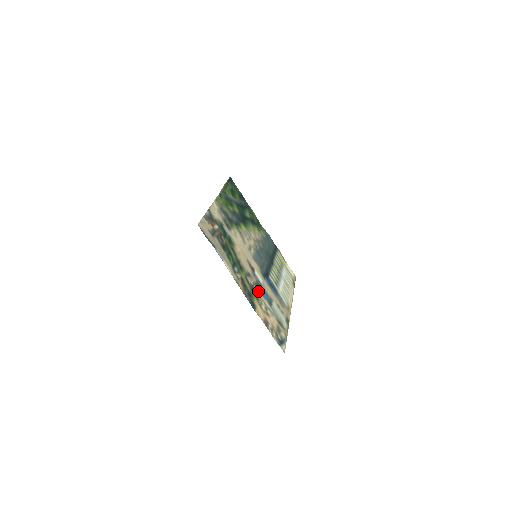
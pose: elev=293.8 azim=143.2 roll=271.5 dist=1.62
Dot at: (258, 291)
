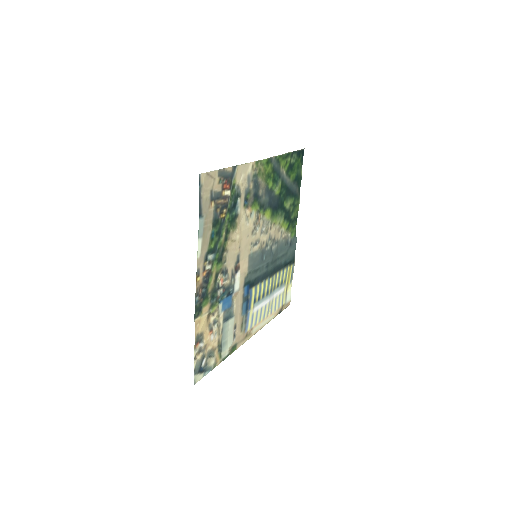
Dot at: (221, 297)
